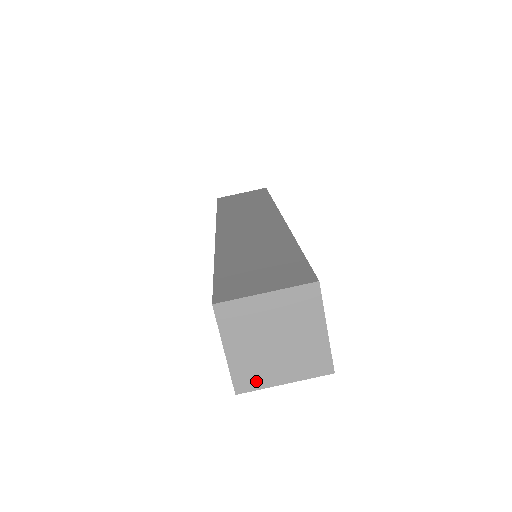
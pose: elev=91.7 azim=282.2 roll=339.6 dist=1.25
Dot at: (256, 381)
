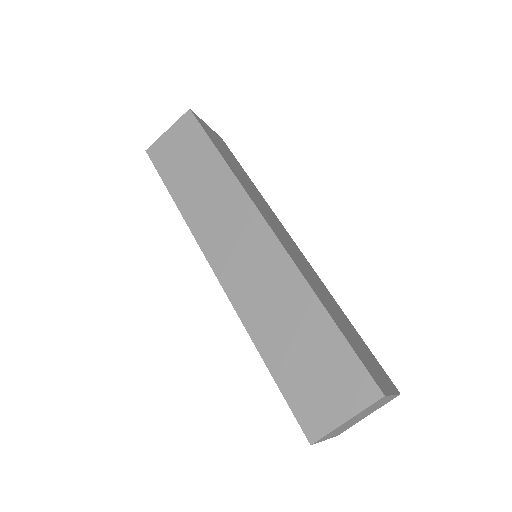
Dot at: (349, 427)
